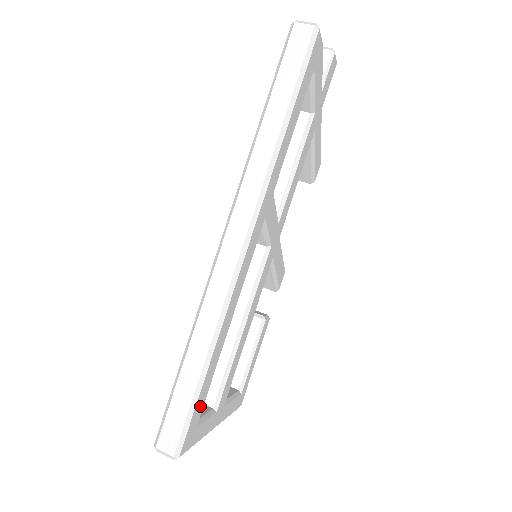
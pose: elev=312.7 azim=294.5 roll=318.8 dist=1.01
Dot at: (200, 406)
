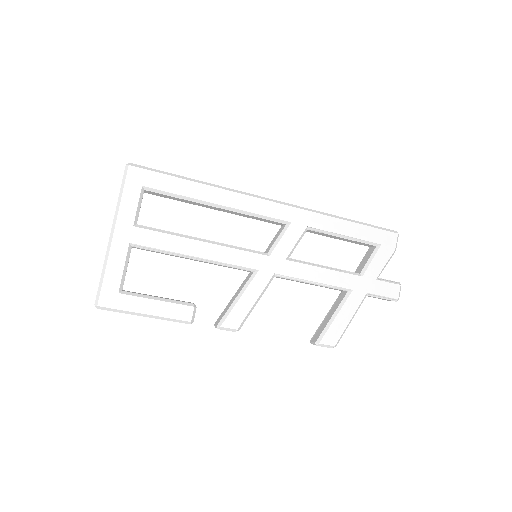
Dot at: (162, 184)
